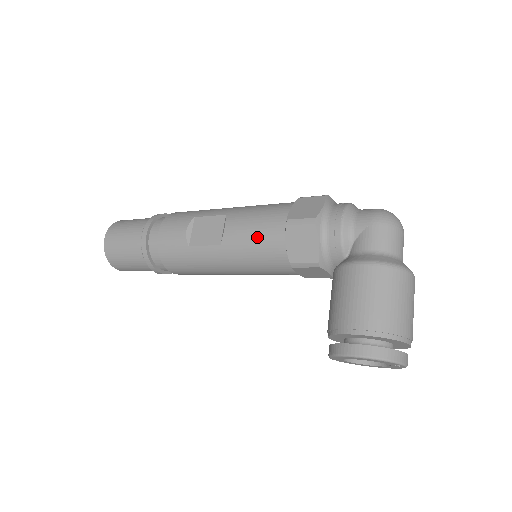
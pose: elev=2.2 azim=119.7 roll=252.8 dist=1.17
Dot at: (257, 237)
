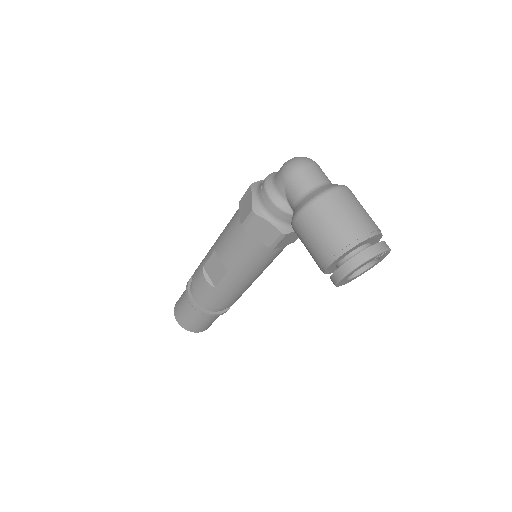
Dot at: (239, 250)
